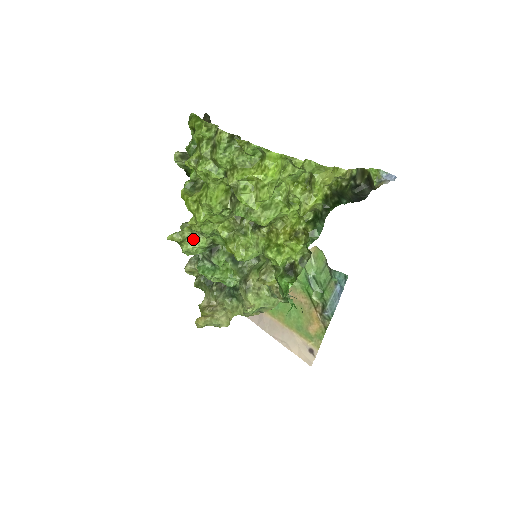
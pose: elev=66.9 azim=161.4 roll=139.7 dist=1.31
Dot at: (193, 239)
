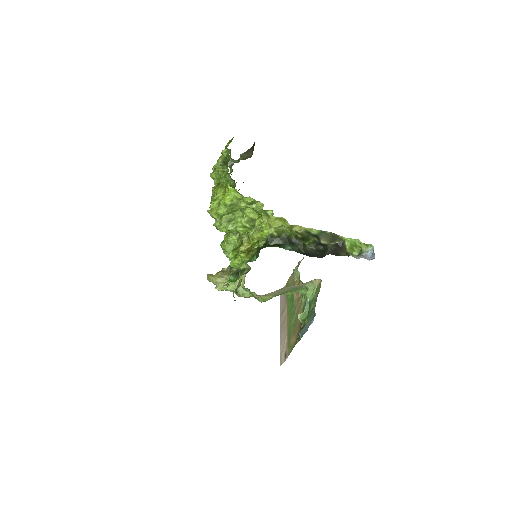
Dot at: occluded
